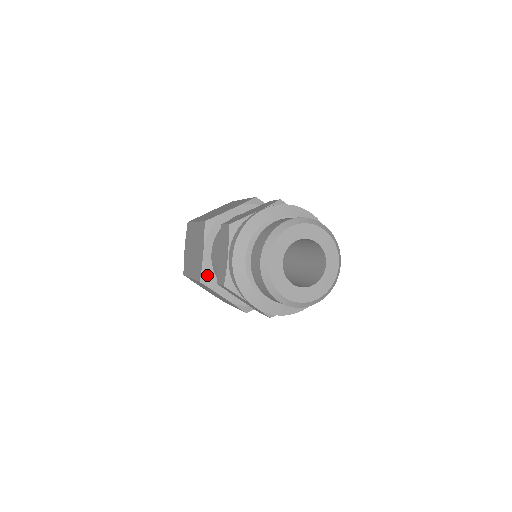
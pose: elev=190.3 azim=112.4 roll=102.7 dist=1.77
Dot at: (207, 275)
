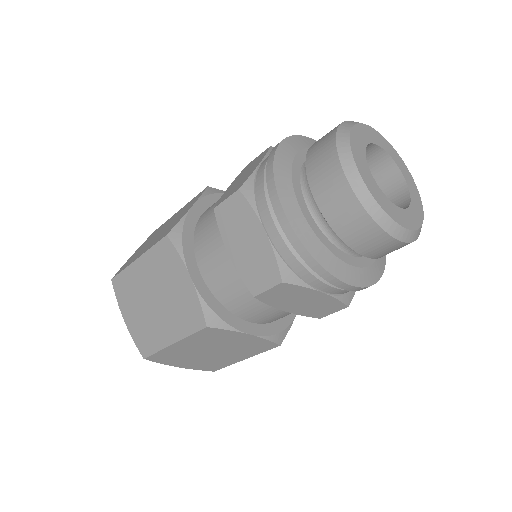
Dot at: (183, 231)
